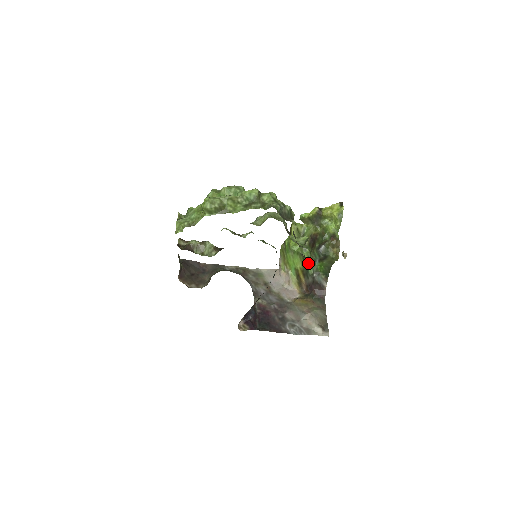
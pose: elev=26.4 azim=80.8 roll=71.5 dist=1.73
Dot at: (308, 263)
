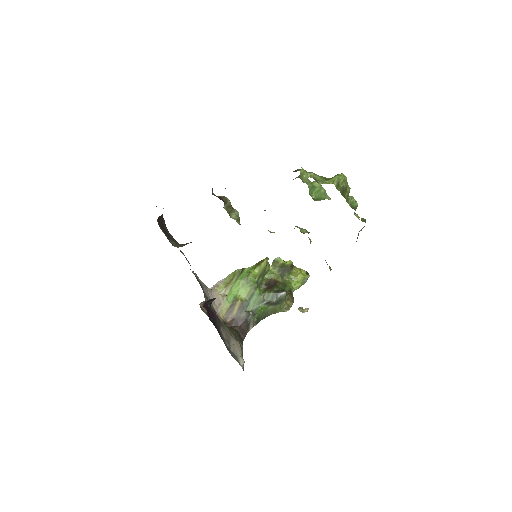
Dot at: (254, 299)
